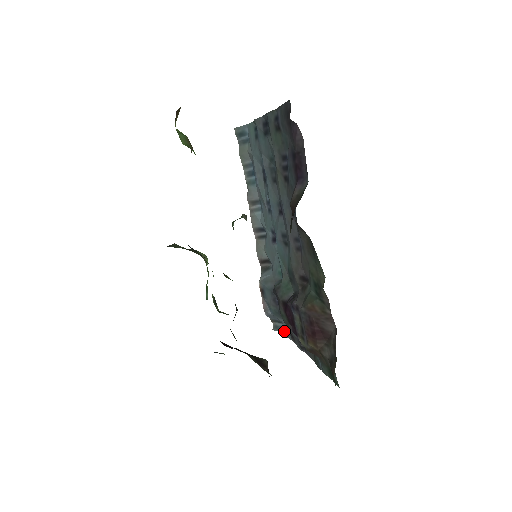
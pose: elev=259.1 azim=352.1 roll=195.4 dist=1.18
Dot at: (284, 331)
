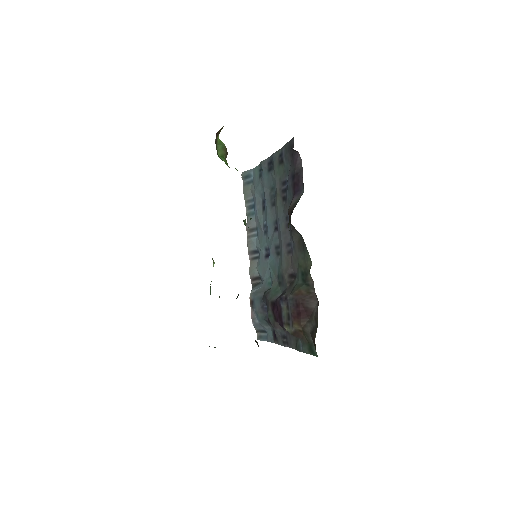
Dot at: (268, 337)
